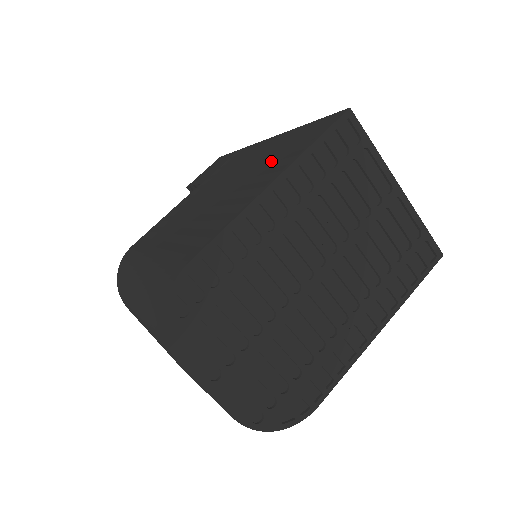
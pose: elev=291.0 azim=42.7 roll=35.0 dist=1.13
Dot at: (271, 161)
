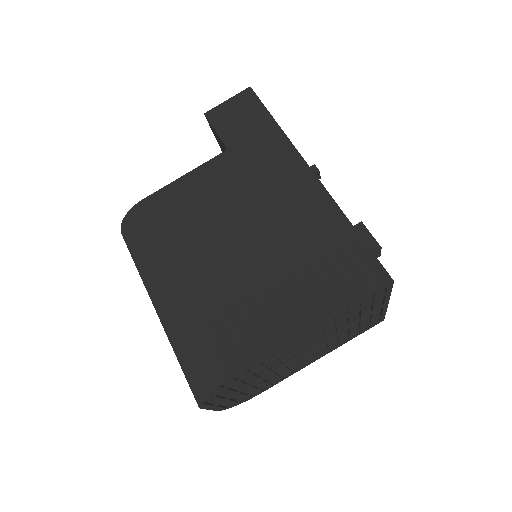
Dot at: (313, 267)
